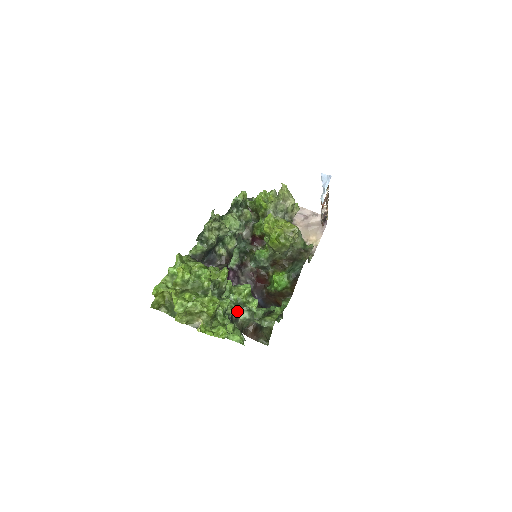
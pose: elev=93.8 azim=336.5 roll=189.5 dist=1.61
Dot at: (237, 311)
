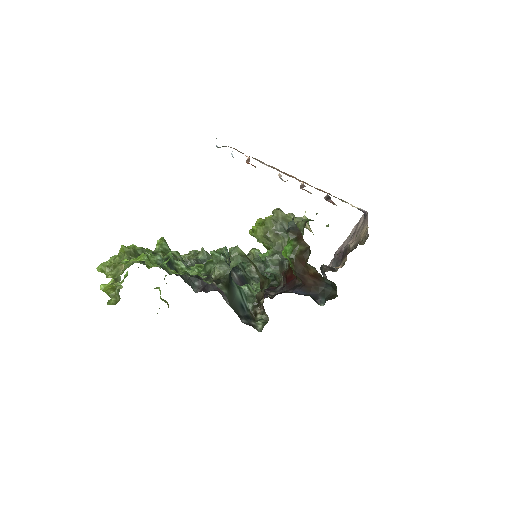
Dot at: (209, 274)
